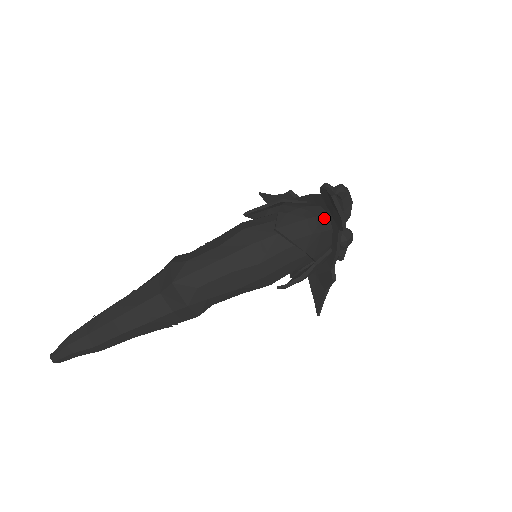
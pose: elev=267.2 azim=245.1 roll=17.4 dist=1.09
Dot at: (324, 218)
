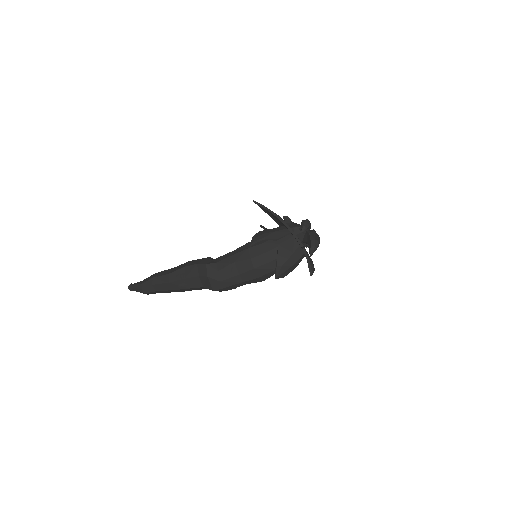
Dot at: (302, 257)
